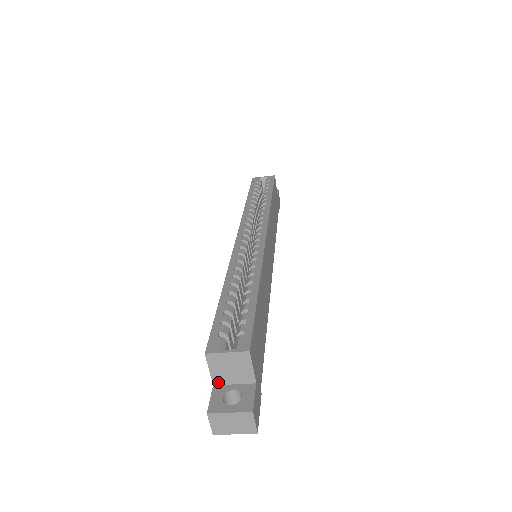
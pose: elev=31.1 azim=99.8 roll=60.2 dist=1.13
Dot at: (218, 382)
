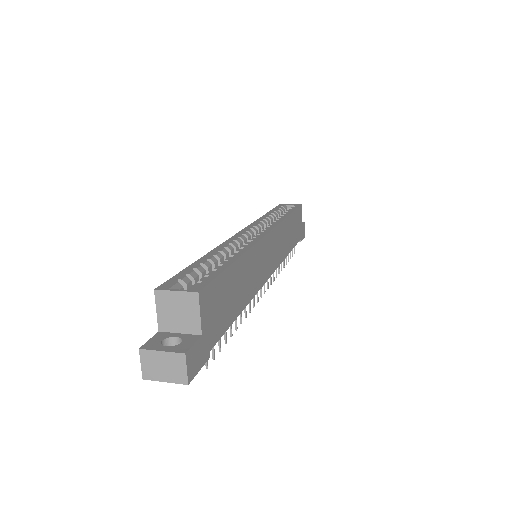
Dot at: (164, 328)
